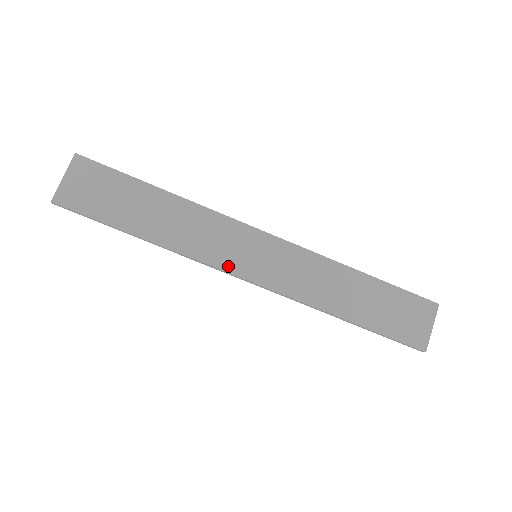
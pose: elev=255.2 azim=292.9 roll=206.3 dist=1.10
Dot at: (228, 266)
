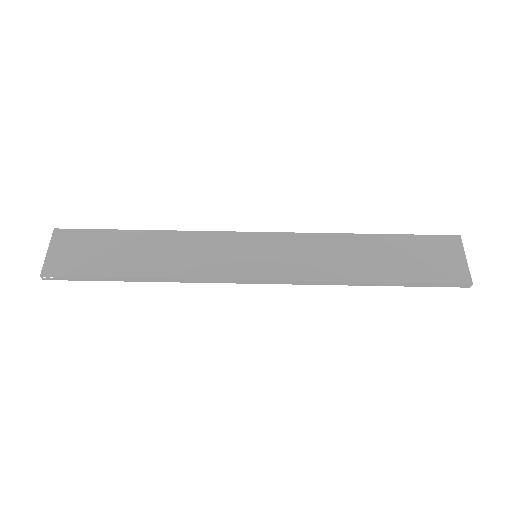
Dot at: (231, 274)
